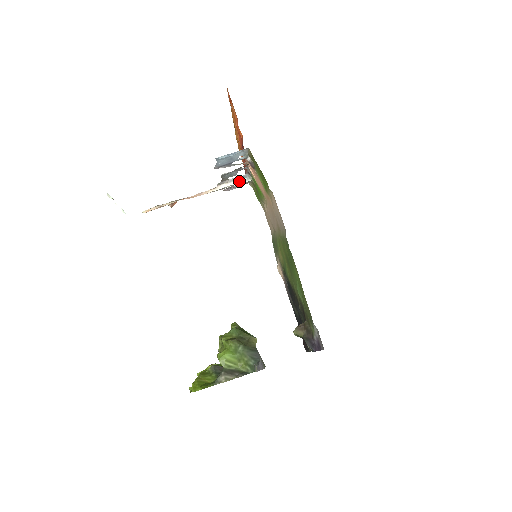
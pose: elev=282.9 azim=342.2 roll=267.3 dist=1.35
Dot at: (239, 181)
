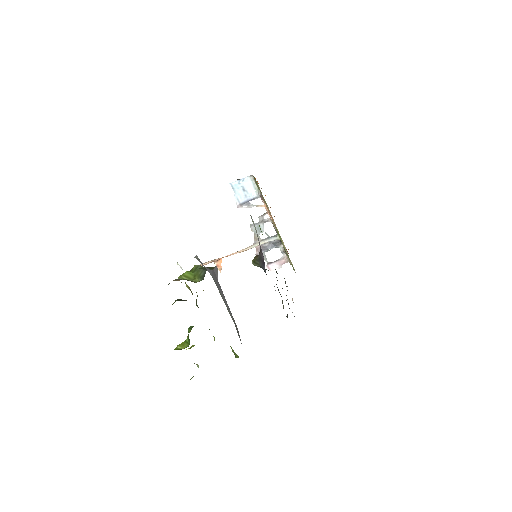
Dot at: (269, 239)
